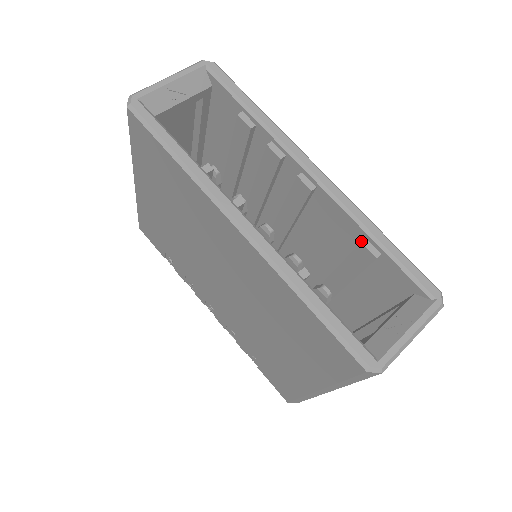
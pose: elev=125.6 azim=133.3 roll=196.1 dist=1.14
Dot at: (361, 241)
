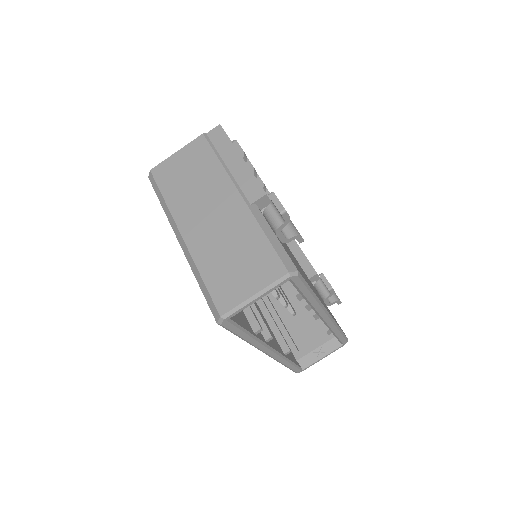
Dot at: occluded
